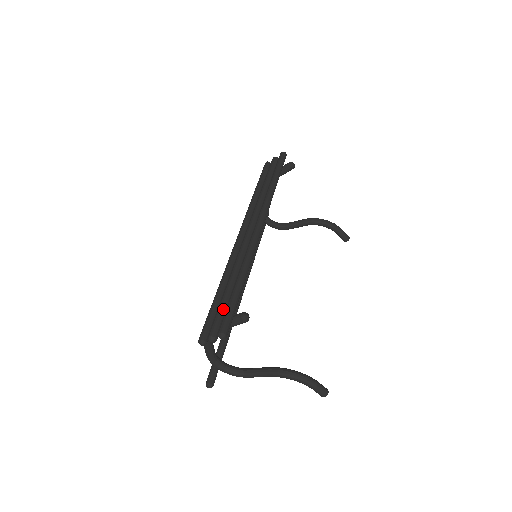
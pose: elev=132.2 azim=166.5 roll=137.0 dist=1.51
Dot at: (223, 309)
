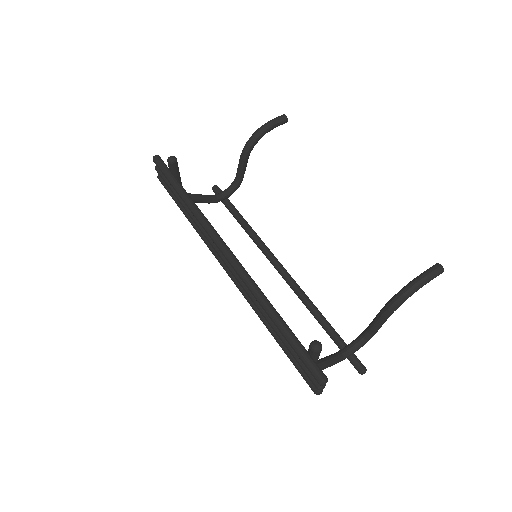
Dot at: (296, 354)
